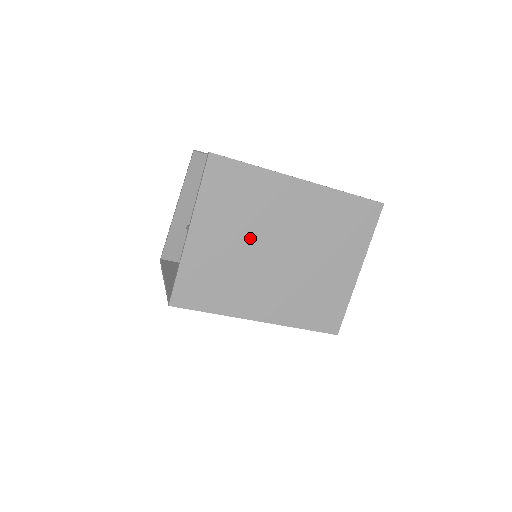
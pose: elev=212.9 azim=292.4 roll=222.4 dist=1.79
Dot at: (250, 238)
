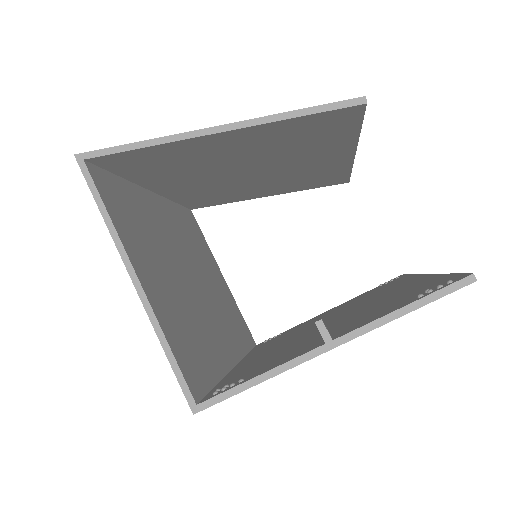
Dot at: occluded
